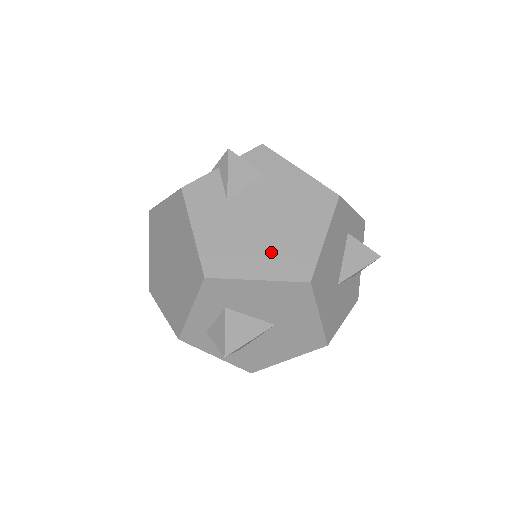
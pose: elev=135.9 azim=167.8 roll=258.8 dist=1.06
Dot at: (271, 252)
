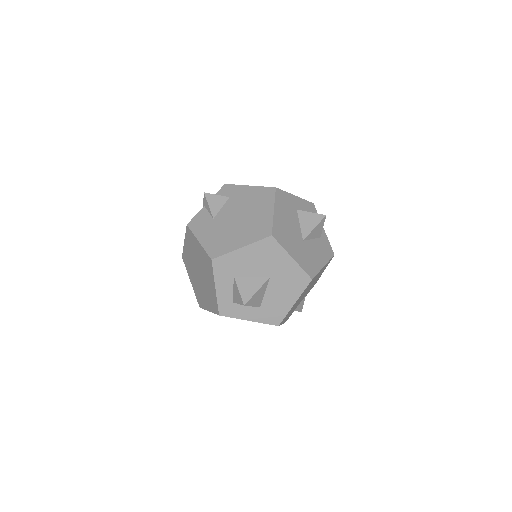
Dot at: (245, 231)
